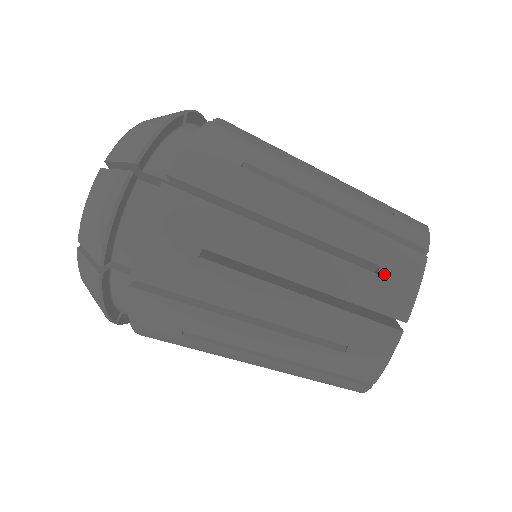
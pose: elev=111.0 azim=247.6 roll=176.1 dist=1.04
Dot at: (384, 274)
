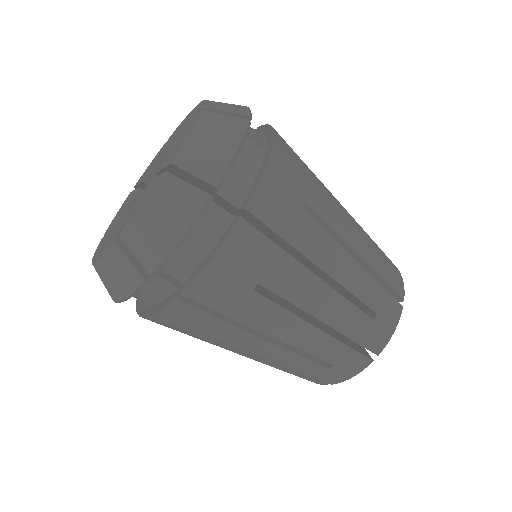
Dot at: (378, 320)
